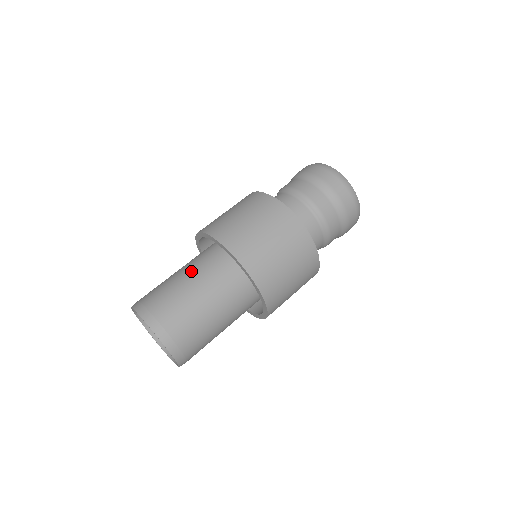
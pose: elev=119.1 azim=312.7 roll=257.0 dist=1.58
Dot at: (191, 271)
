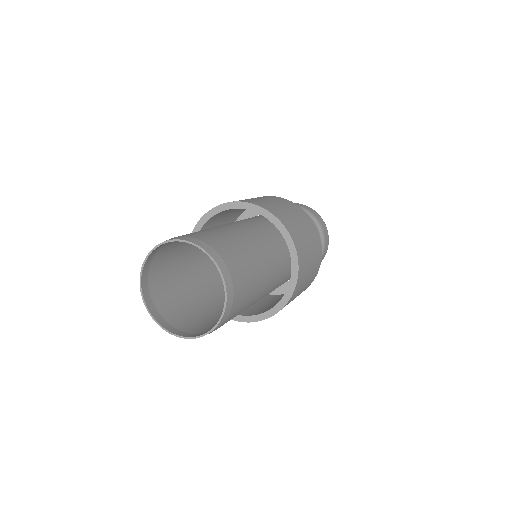
Dot at: occluded
